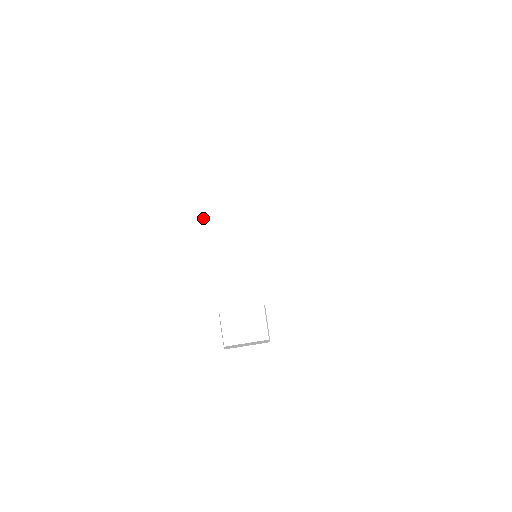
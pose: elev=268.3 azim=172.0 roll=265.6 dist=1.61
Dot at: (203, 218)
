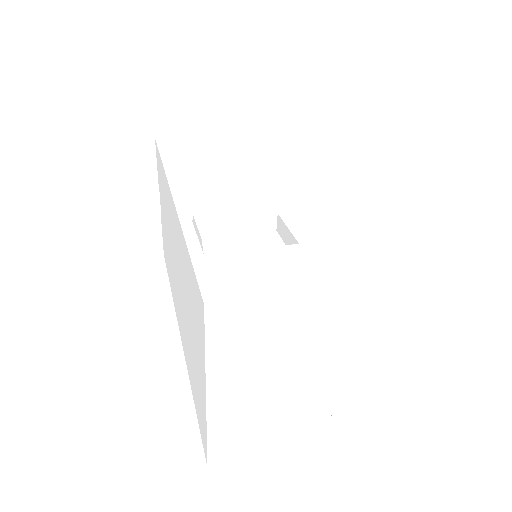
Dot at: (180, 165)
